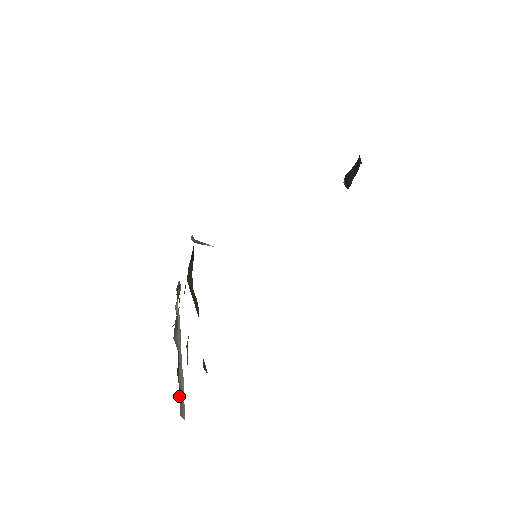
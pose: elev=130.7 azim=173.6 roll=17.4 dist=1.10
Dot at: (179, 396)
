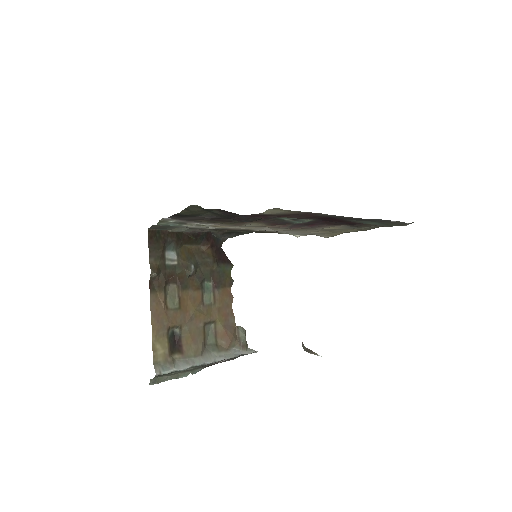
Dot at: (166, 358)
